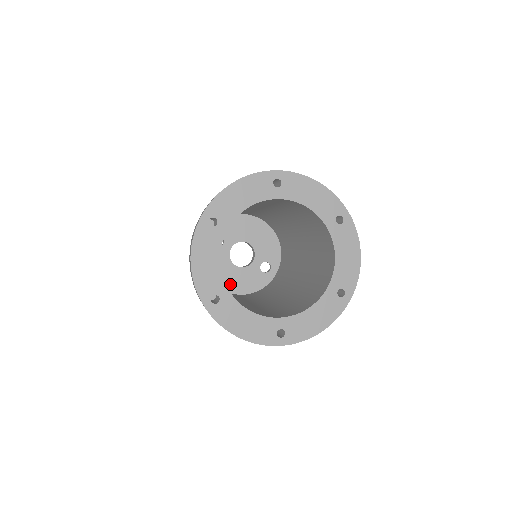
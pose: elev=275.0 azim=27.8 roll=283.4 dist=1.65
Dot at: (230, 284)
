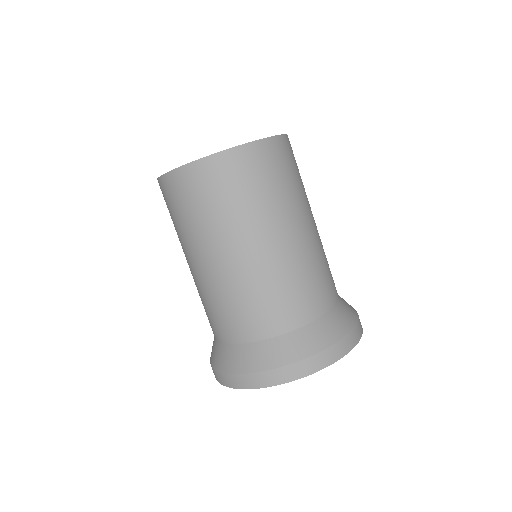
Dot at: occluded
